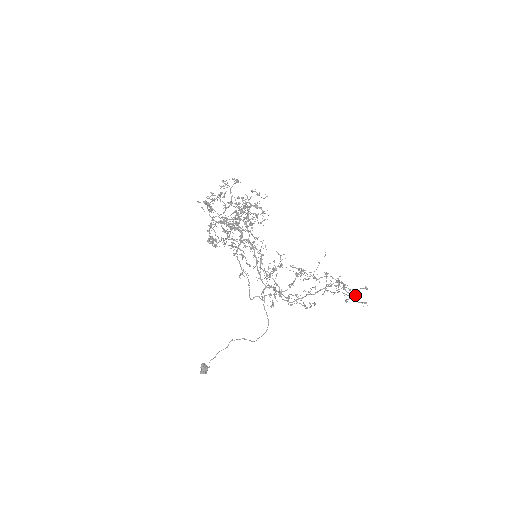
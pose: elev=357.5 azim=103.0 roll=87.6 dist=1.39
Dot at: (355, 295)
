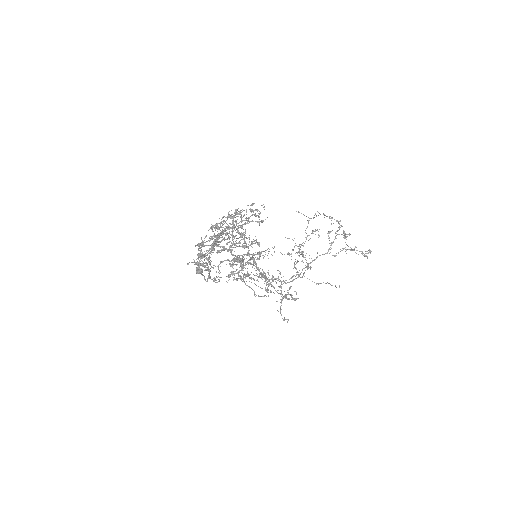
Dot at: occluded
